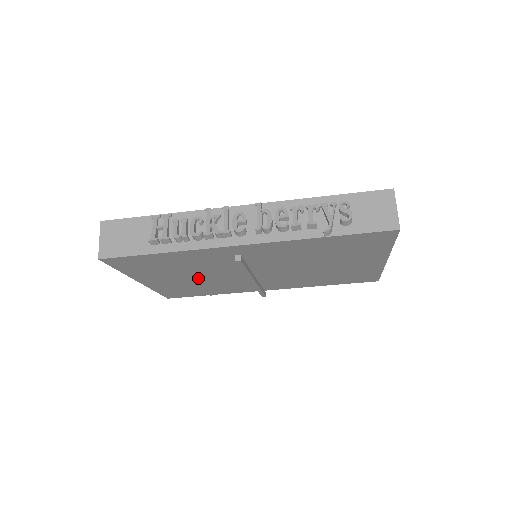
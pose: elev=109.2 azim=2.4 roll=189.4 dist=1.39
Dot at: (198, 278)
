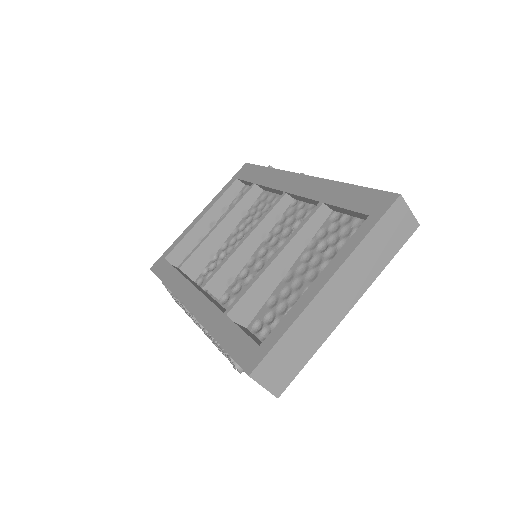
Dot at: occluded
